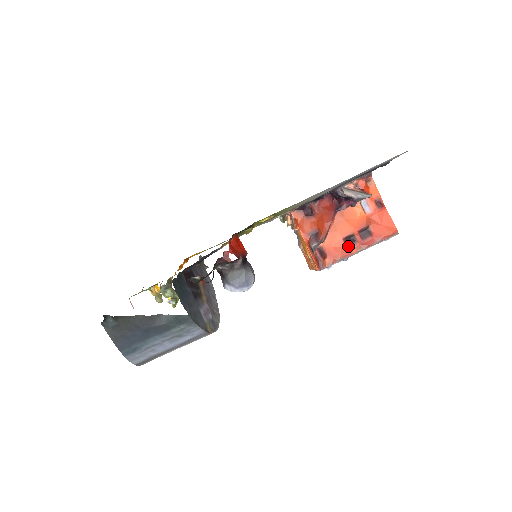
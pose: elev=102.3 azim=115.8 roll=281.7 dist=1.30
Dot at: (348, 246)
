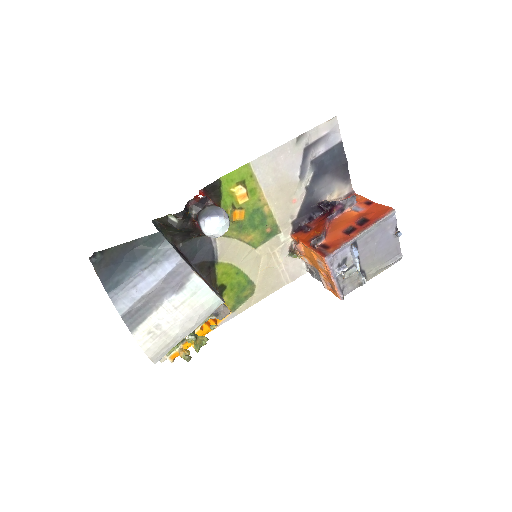
Dot at: (349, 234)
